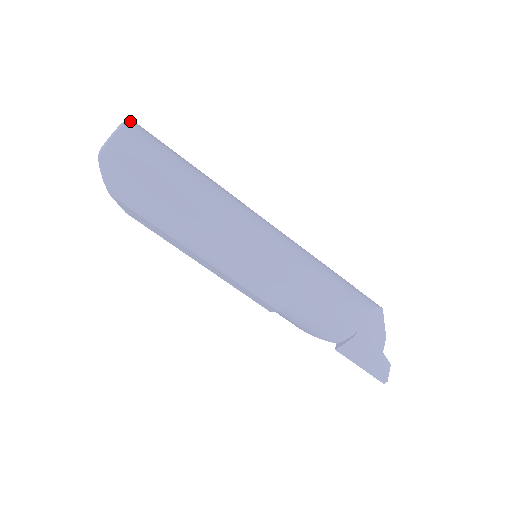
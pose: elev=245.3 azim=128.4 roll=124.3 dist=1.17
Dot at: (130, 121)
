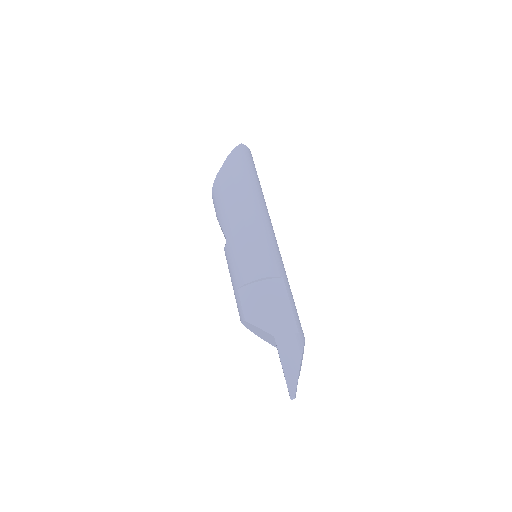
Dot at: occluded
